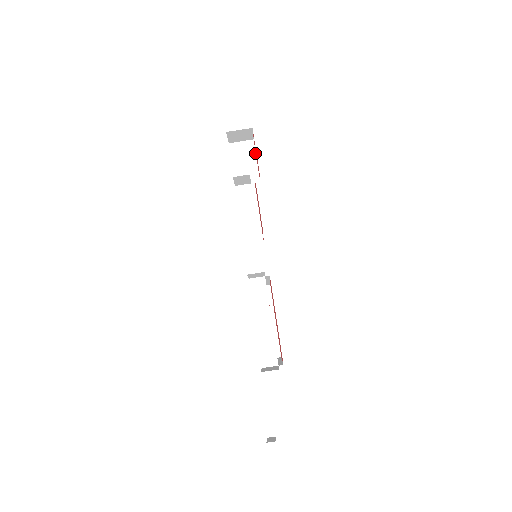
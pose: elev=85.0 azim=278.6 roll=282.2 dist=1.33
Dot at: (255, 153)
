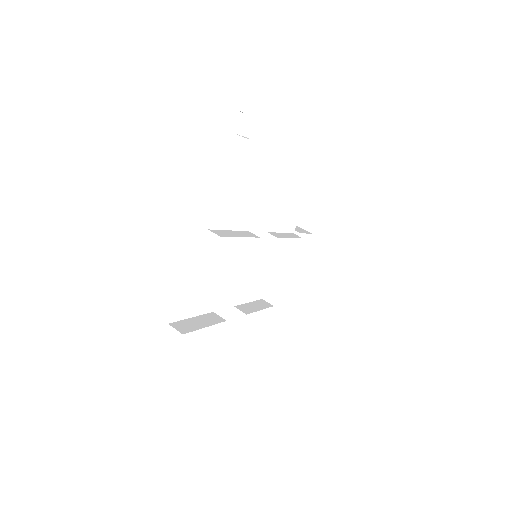
Dot at: (308, 233)
